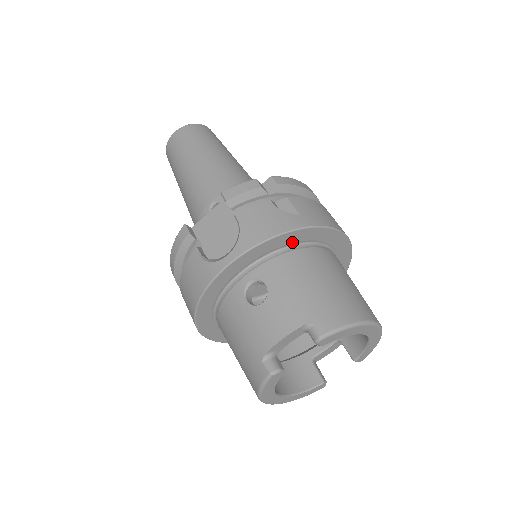
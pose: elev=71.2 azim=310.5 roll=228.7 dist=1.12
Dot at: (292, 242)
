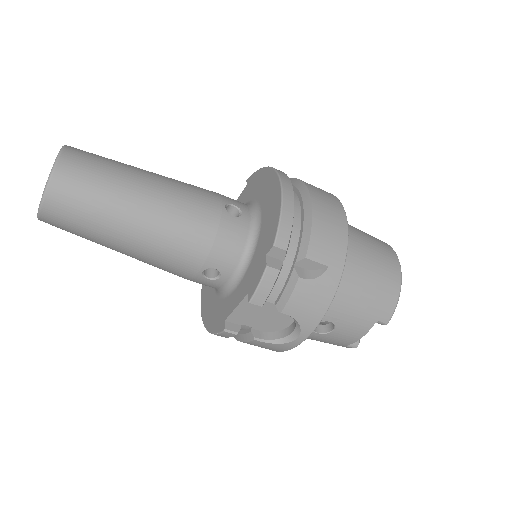
Dot at: occluded
